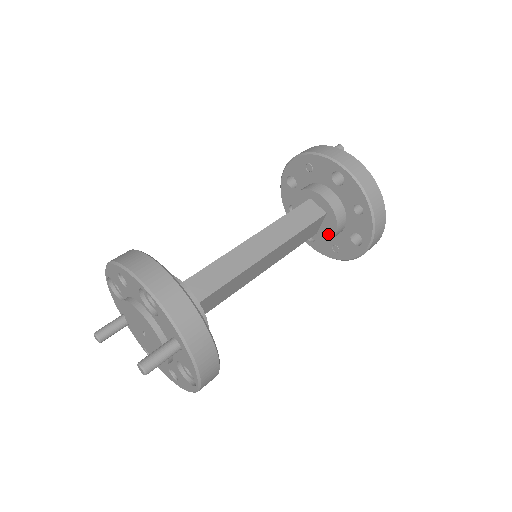
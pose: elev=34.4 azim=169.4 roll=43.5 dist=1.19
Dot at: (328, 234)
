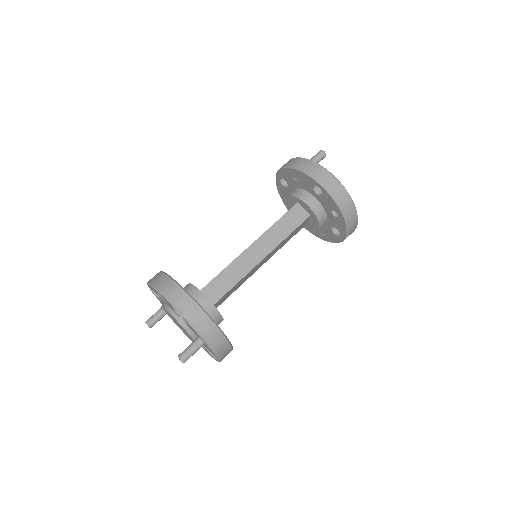
Dot at: (314, 228)
